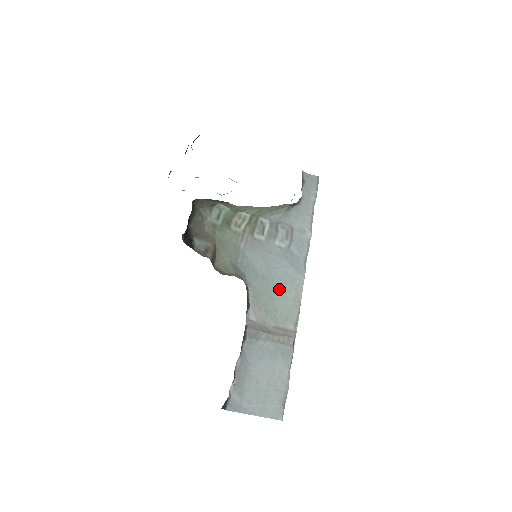
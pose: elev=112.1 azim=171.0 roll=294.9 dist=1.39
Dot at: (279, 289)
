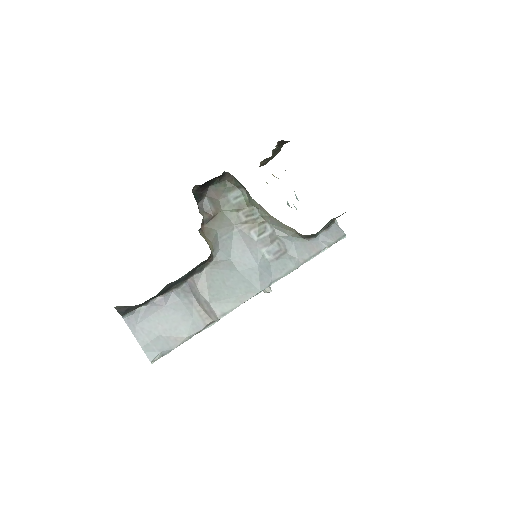
Dot at: (235, 281)
